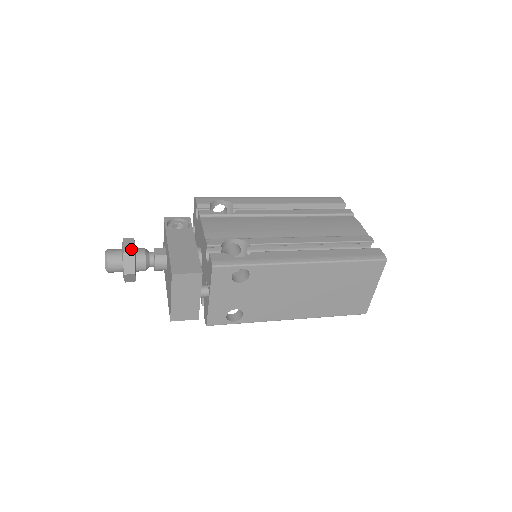
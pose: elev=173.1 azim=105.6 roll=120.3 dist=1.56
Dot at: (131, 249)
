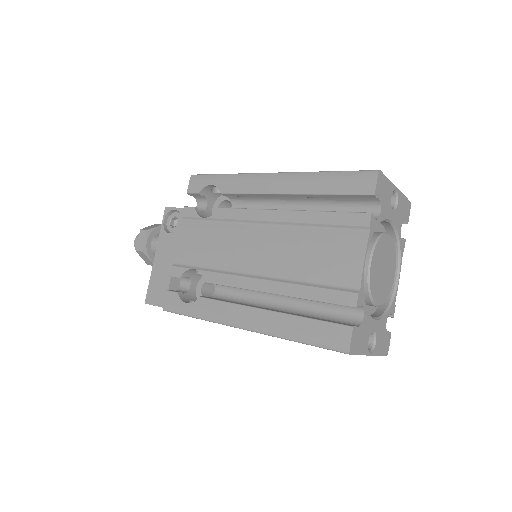
Dot at: (140, 248)
